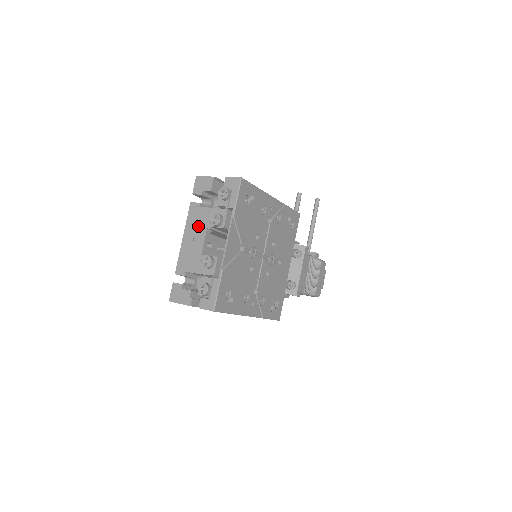
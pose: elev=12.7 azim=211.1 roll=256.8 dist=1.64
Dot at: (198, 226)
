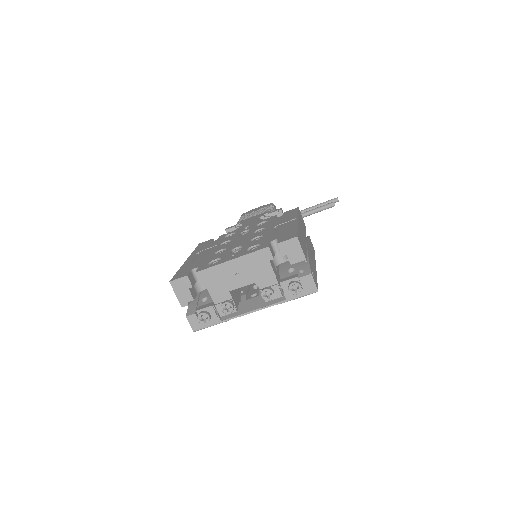
Dot at: (251, 271)
